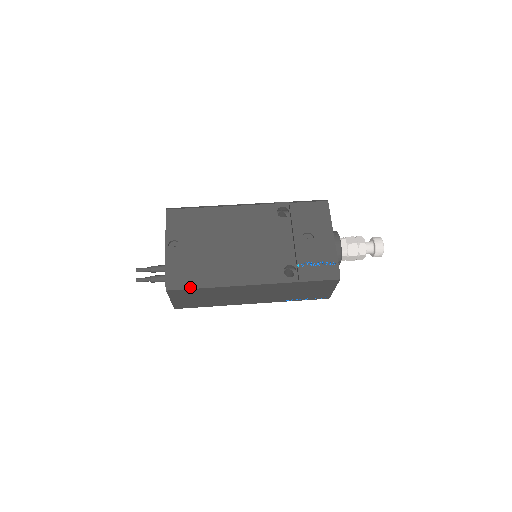
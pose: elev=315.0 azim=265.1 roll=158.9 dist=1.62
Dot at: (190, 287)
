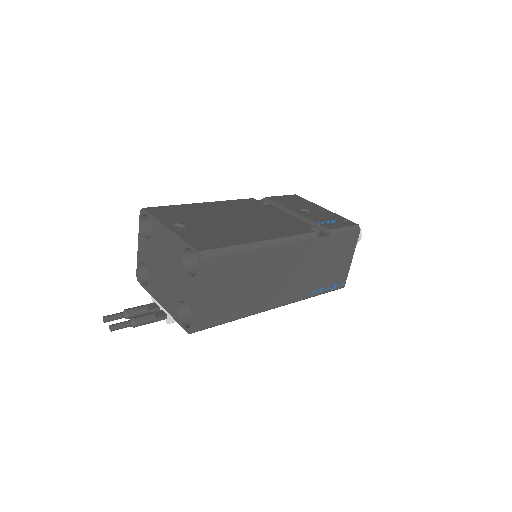
Dot at: (228, 251)
